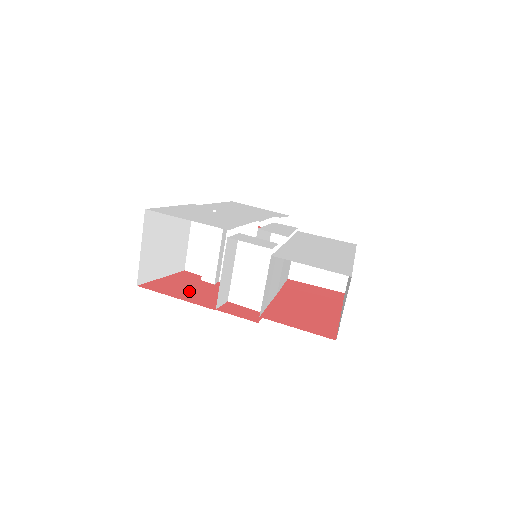
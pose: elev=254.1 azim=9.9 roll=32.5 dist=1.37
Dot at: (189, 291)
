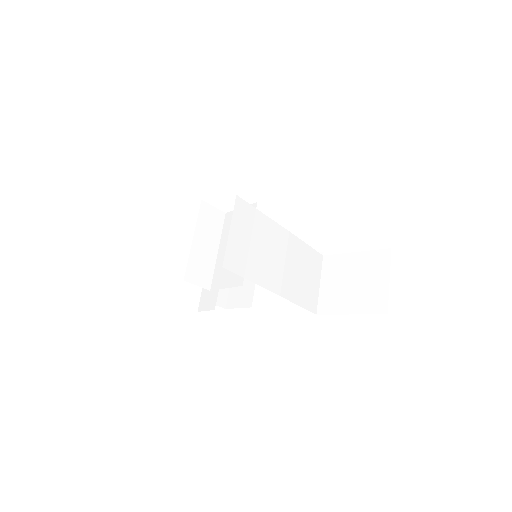
Dot at: occluded
